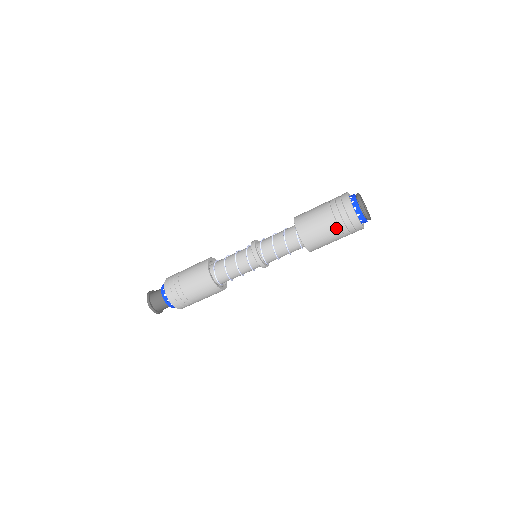
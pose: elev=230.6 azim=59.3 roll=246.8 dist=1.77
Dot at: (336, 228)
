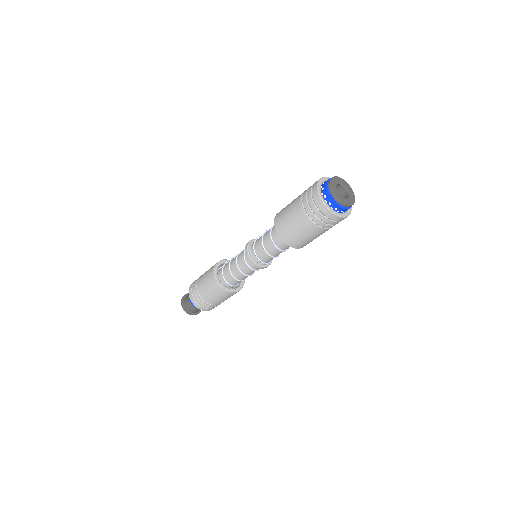
Dot at: (325, 230)
